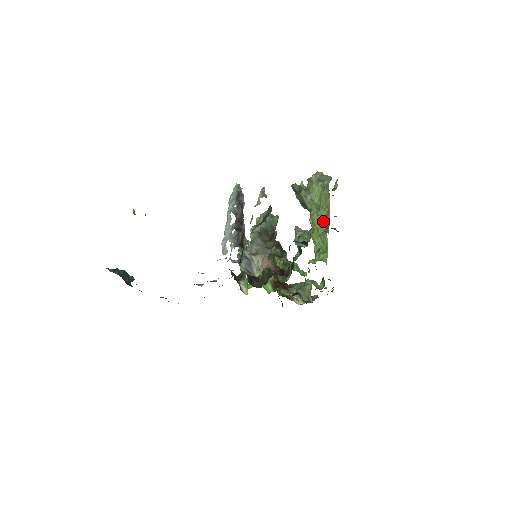
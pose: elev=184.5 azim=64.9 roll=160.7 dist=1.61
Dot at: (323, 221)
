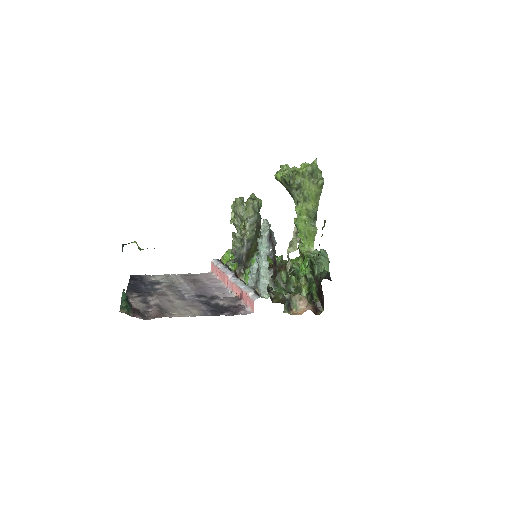
Dot at: (312, 217)
